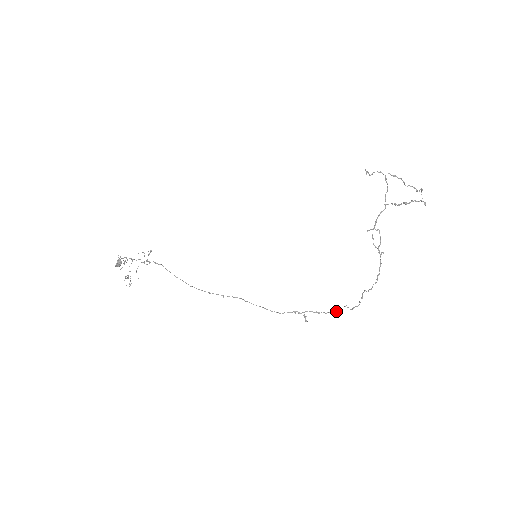
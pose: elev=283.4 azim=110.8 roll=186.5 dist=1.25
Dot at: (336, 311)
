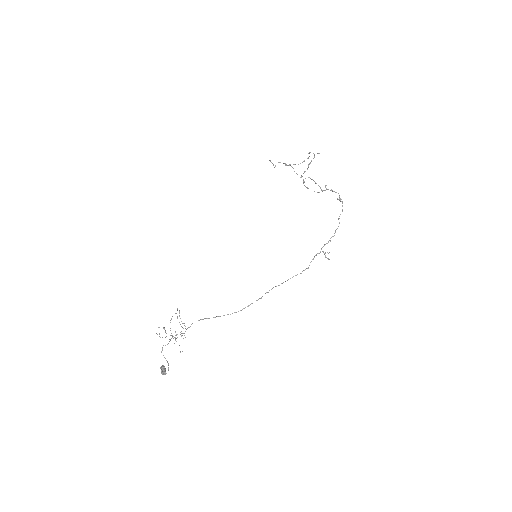
Dot at: occluded
